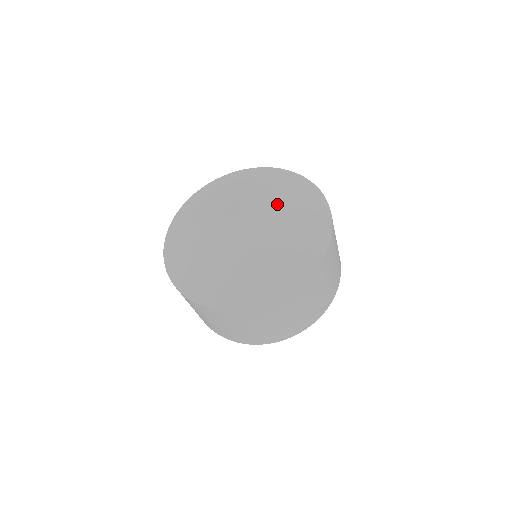
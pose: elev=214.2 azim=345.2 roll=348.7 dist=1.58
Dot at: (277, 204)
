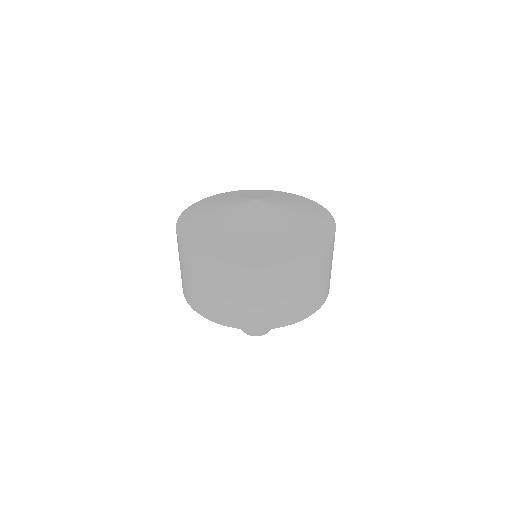
Dot at: (289, 218)
